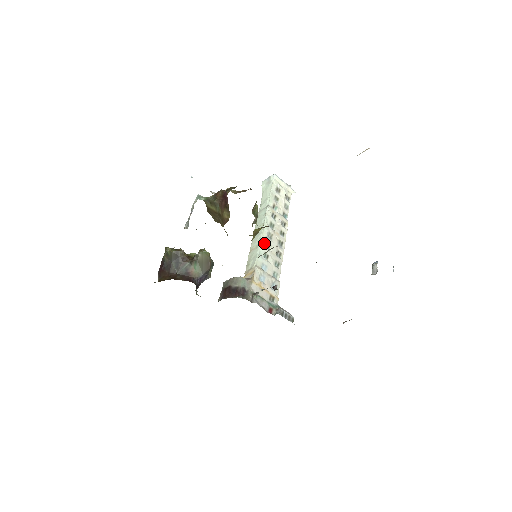
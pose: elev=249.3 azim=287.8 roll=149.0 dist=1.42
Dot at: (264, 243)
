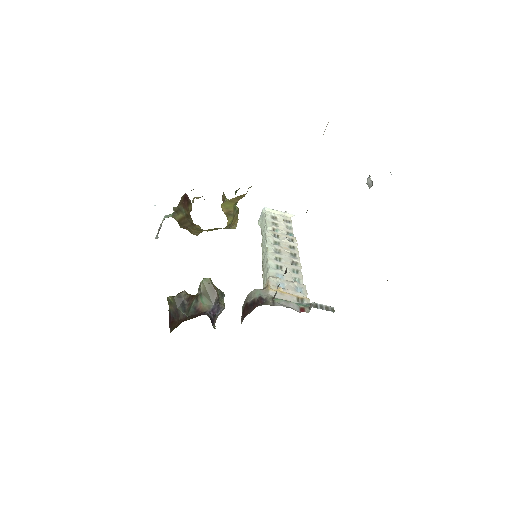
Dot at: (272, 257)
